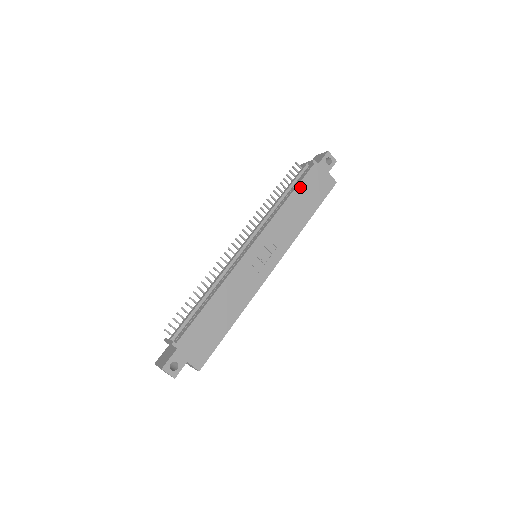
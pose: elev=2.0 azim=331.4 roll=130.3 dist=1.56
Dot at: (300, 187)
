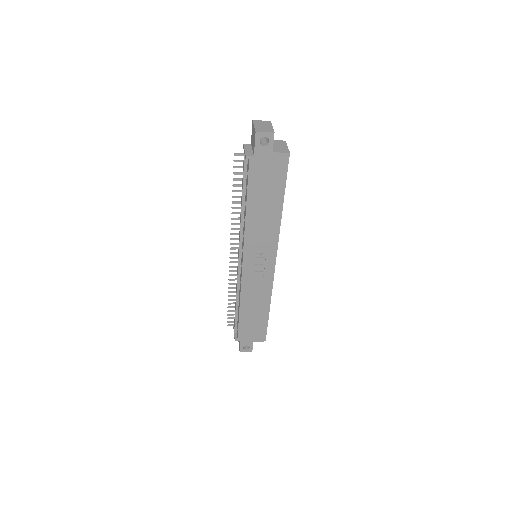
Dot at: (251, 192)
